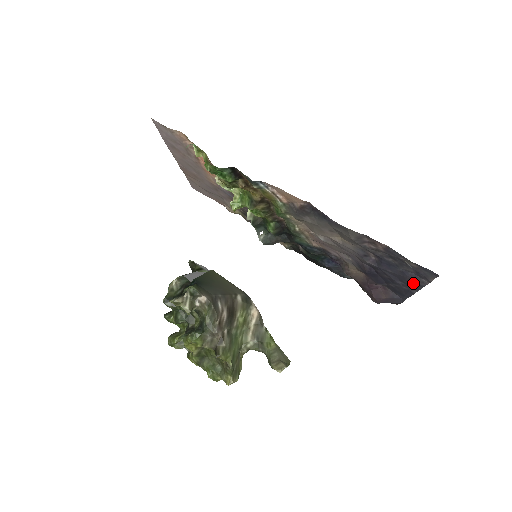
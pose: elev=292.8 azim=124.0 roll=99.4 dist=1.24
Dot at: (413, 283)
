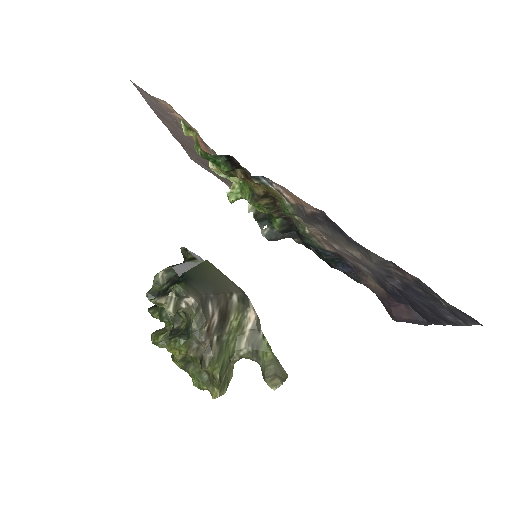
Dot at: (445, 318)
